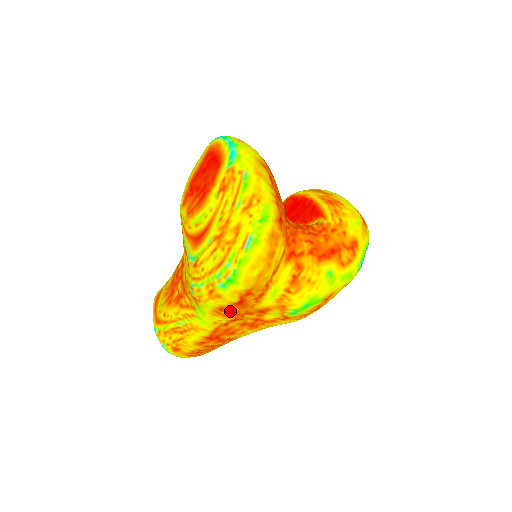
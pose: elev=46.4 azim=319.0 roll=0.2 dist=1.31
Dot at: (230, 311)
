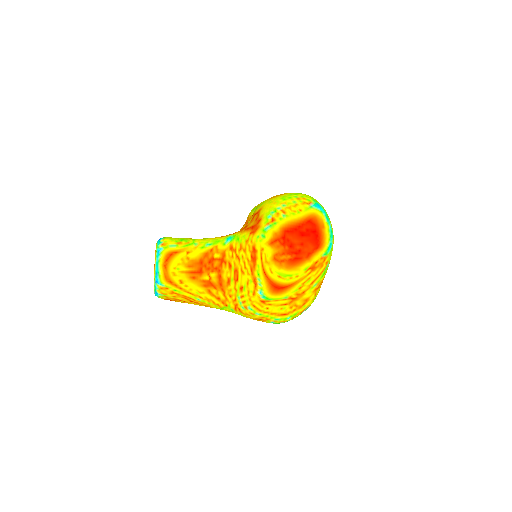
Dot at: occluded
